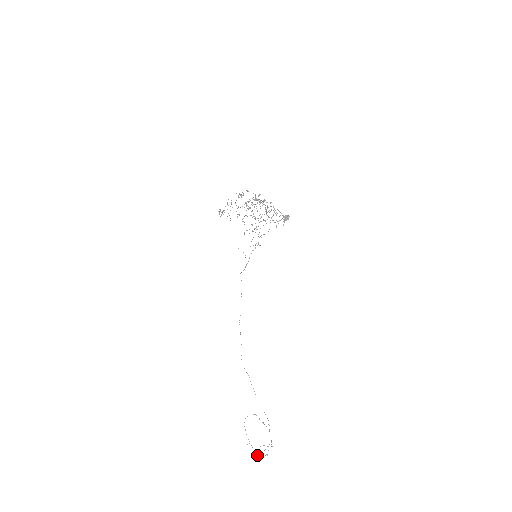
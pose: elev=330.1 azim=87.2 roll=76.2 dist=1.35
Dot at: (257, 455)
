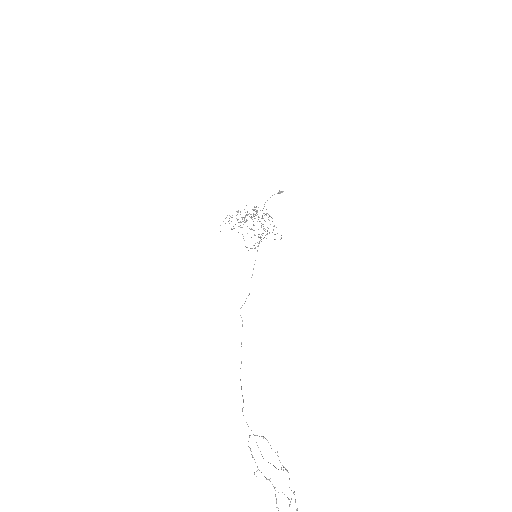
Dot at: out of frame
